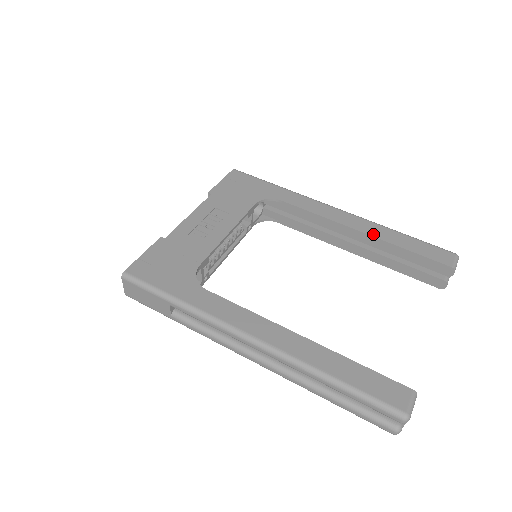
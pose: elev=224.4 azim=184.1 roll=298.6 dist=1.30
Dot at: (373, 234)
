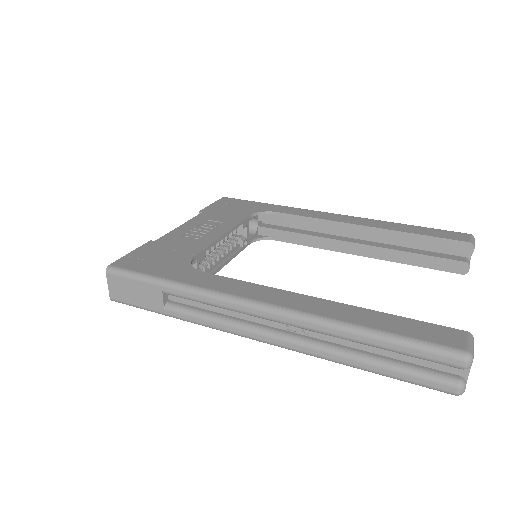
Dot at: (378, 226)
